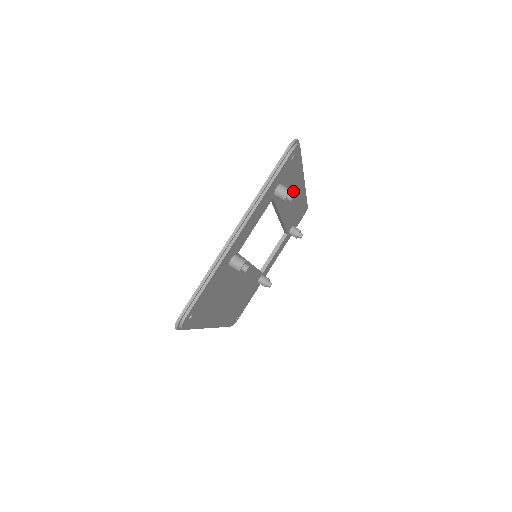
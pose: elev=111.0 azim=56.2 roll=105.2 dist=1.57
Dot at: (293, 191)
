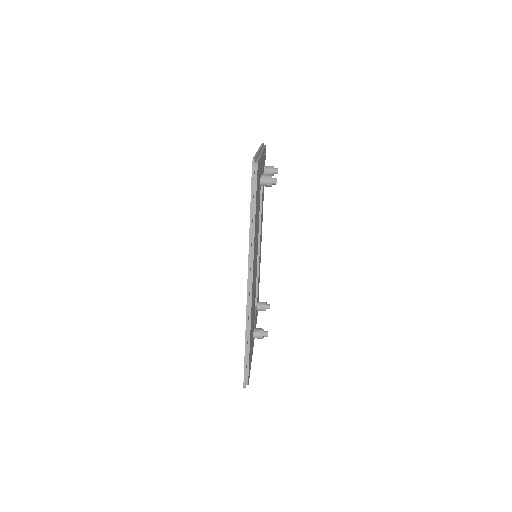
Dot at: occluded
